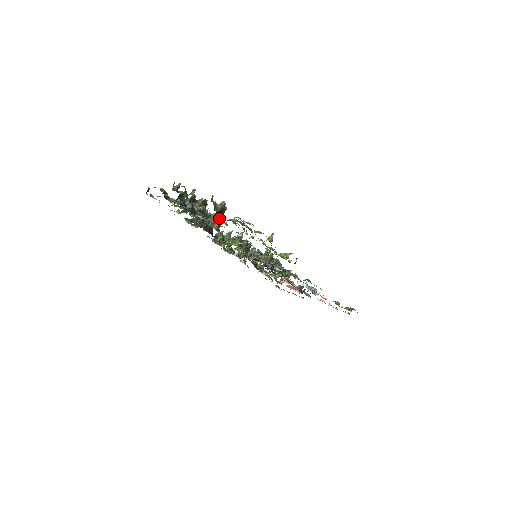
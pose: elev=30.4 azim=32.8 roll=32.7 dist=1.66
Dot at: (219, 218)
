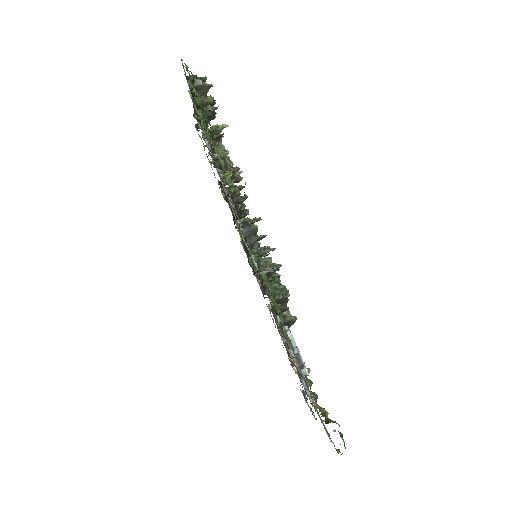
Dot at: (201, 115)
